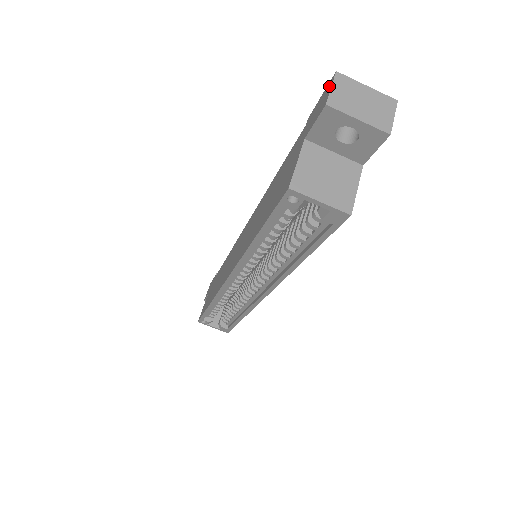
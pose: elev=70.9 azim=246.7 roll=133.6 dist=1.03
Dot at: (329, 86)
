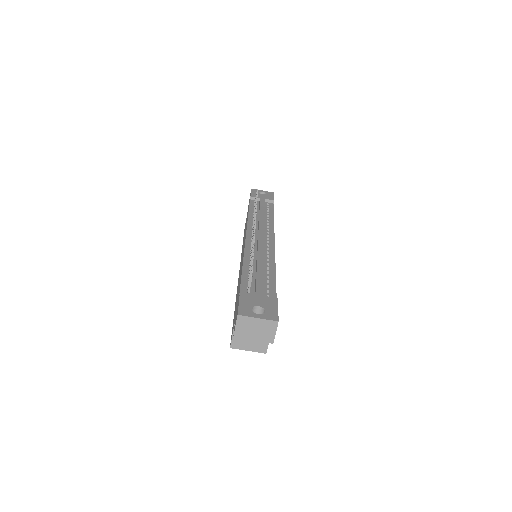
Dot at: (236, 318)
